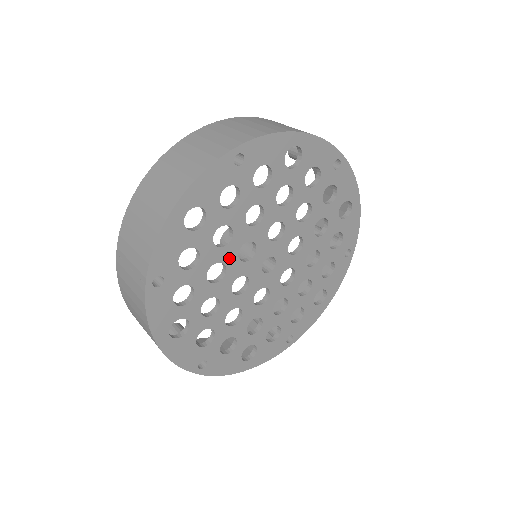
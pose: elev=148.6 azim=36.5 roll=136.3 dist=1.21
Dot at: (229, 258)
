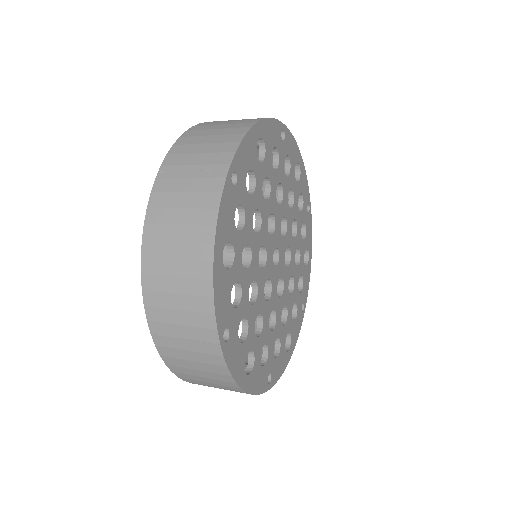
Dot at: (264, 216)
